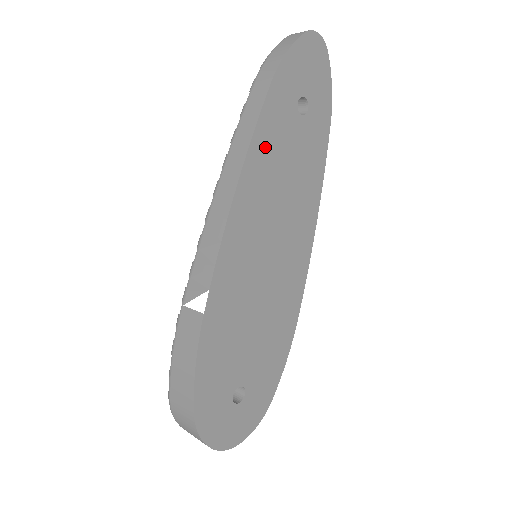
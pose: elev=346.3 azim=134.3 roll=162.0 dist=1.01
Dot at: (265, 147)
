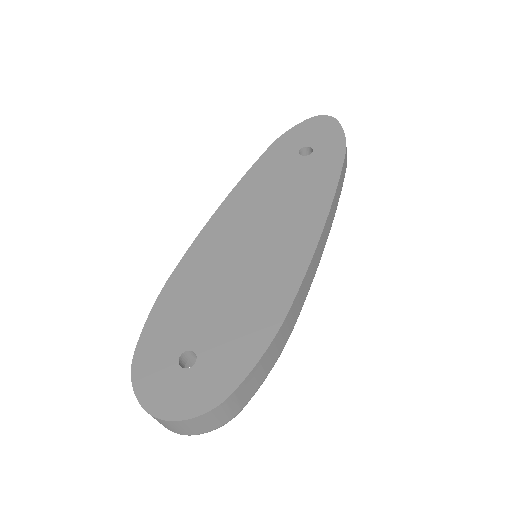
Dot at: (259, 177)
